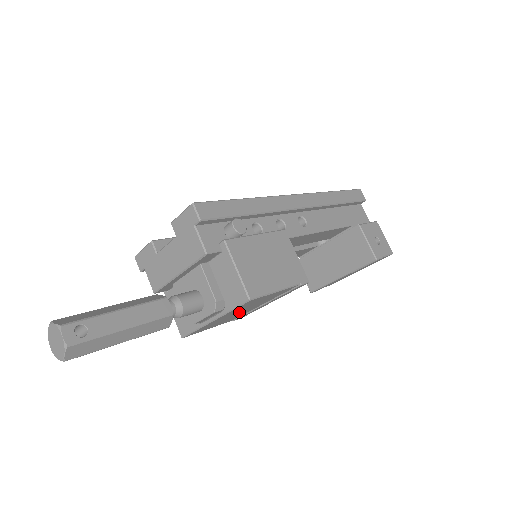
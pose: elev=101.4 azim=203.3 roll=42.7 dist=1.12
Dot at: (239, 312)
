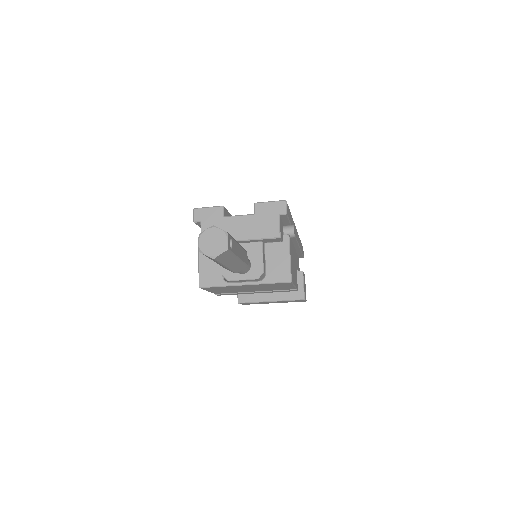
Dot at: (248, 288)
